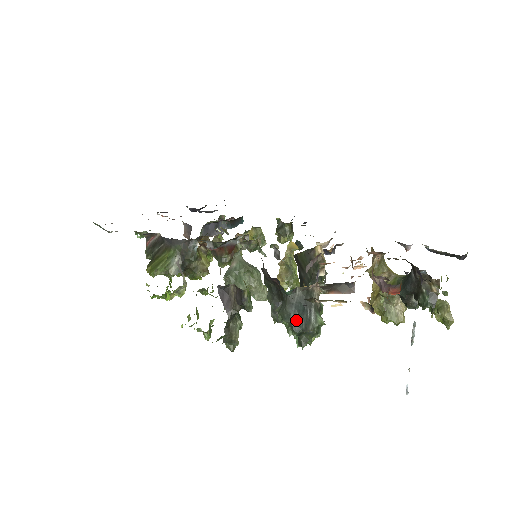
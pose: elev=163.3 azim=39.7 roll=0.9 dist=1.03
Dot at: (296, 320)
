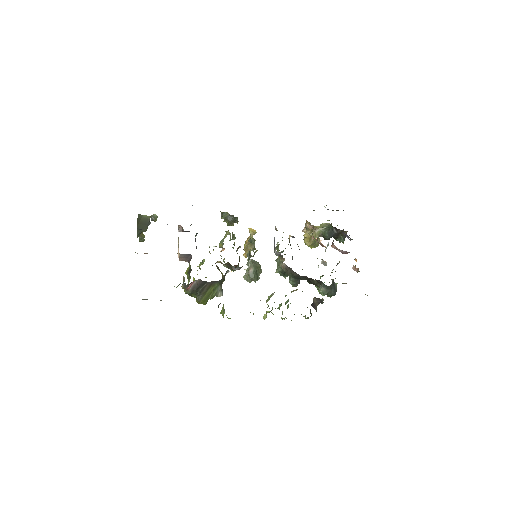
Dot at: (334, 292)
